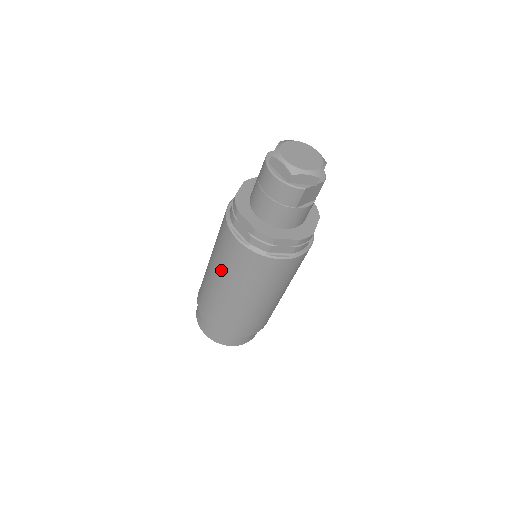
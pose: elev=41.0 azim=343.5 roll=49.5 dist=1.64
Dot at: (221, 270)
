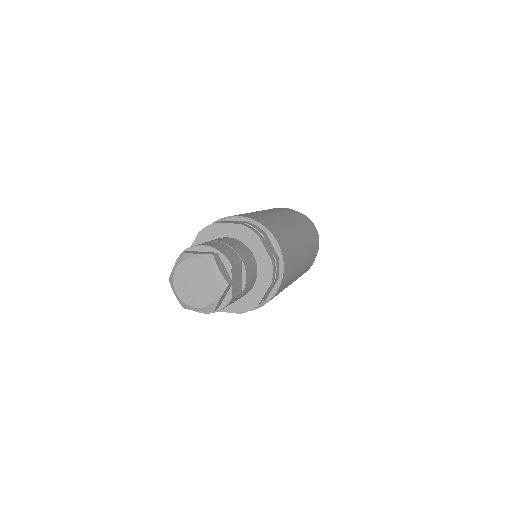
Dot at: occluded
